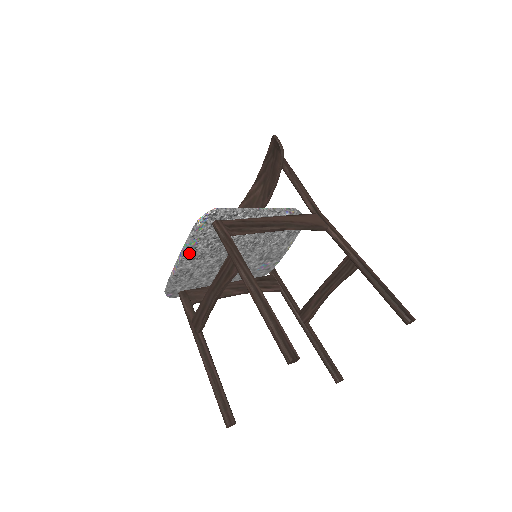
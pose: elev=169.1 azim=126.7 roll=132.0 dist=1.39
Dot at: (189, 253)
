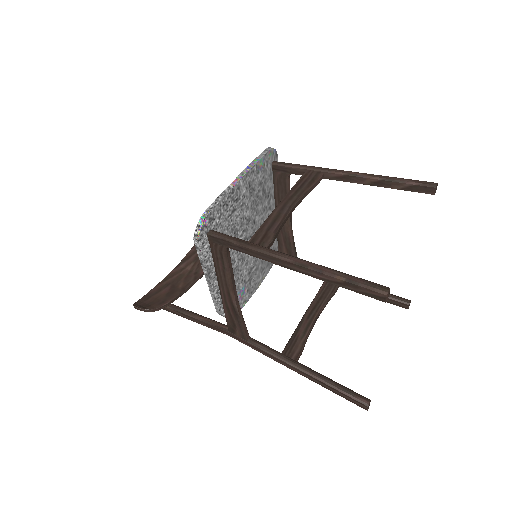
Dot at: (253, 172)
